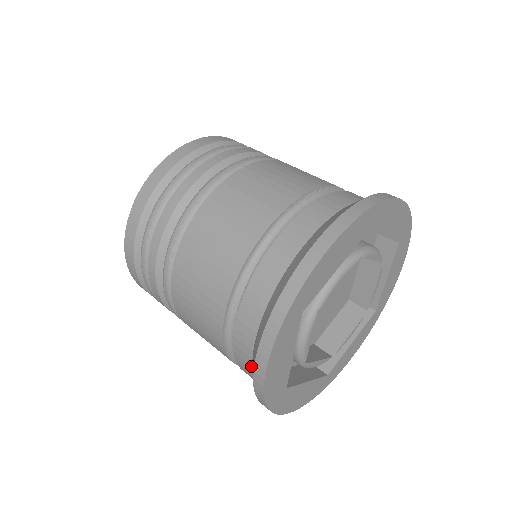
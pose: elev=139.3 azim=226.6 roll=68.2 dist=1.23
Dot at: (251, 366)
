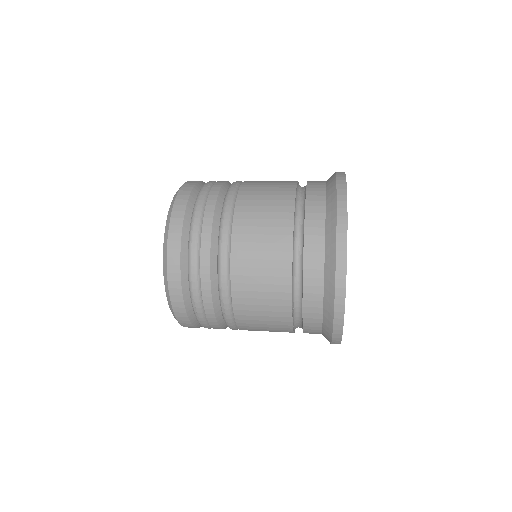
Dot at: (324, 214)
